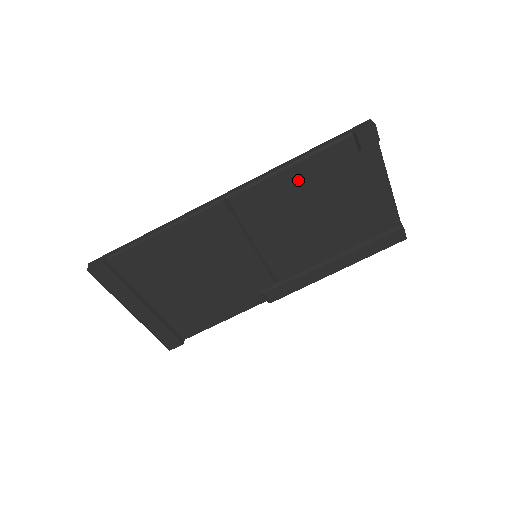
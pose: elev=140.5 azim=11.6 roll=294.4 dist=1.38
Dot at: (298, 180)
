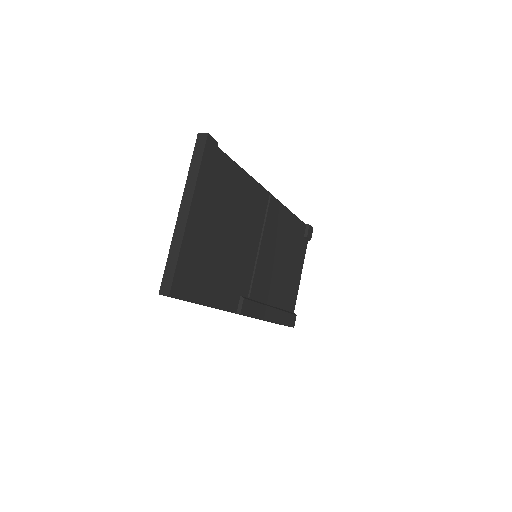
Dot at: (288, 224)
